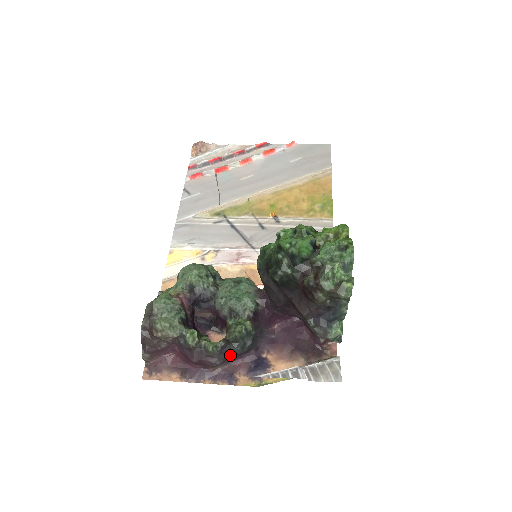
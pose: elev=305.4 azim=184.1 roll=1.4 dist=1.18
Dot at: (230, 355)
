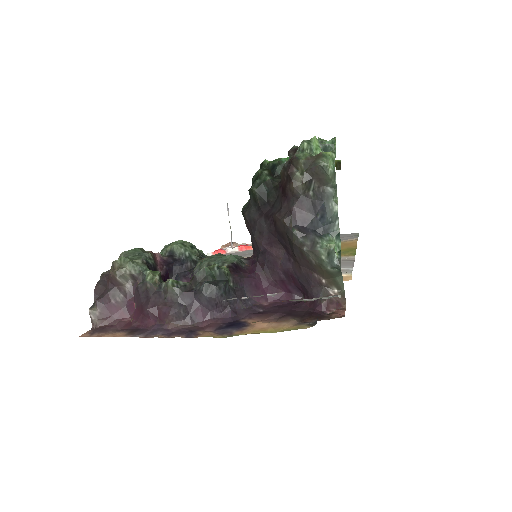
Dot at: (195, 303)
